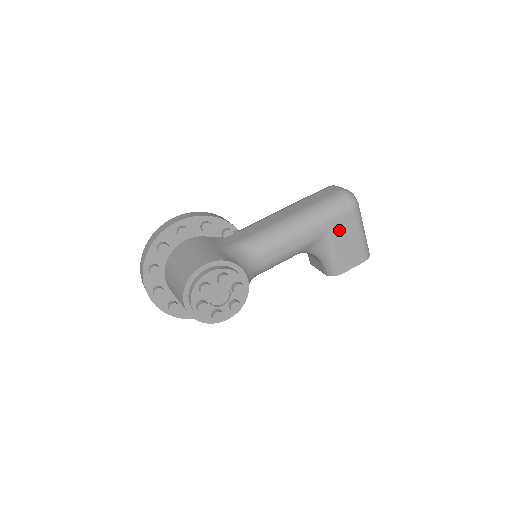
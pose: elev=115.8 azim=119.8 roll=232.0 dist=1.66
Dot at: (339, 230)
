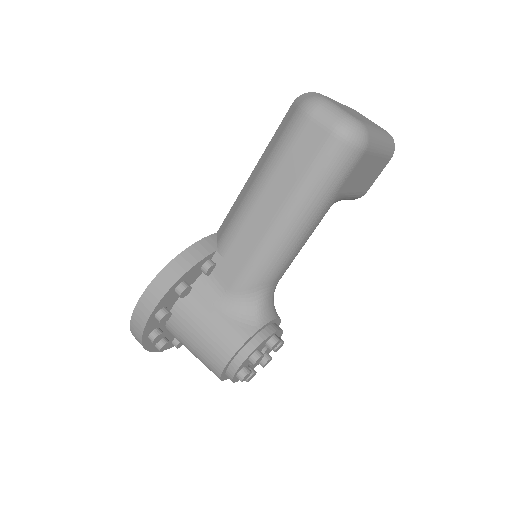
Dot at: (351, 181)
